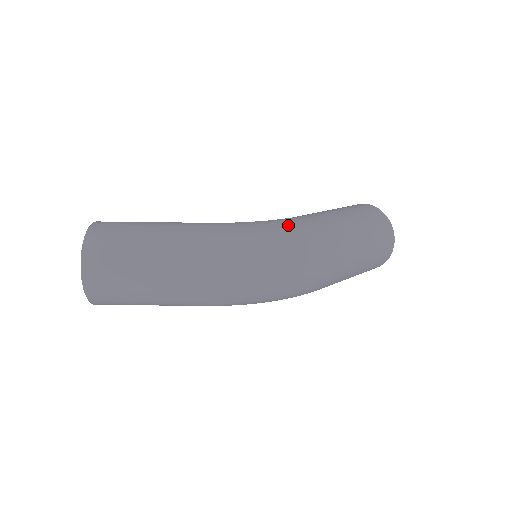
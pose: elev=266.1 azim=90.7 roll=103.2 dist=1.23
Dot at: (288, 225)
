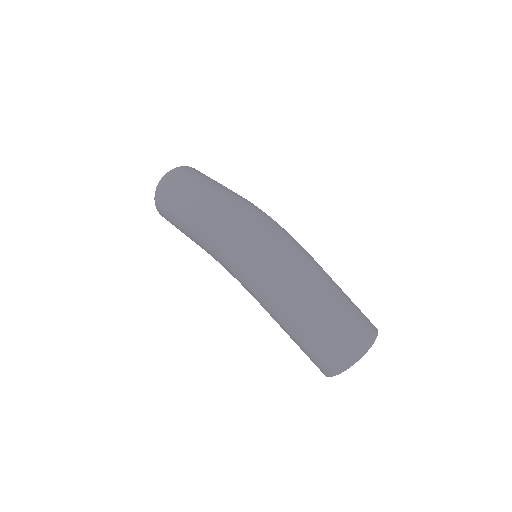
Dot at: occluded
